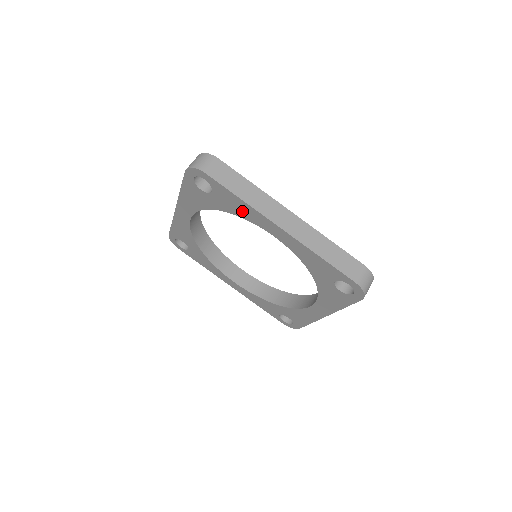
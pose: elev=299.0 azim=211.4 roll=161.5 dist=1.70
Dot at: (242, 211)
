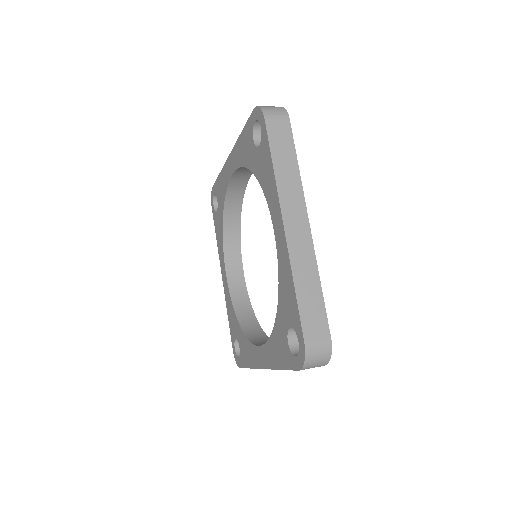
Dot at: (268, 184)
